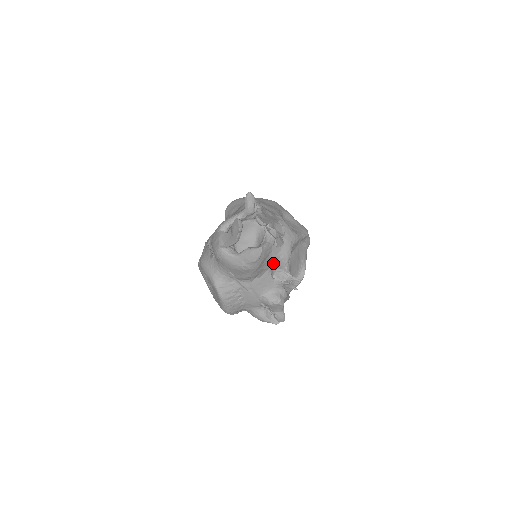
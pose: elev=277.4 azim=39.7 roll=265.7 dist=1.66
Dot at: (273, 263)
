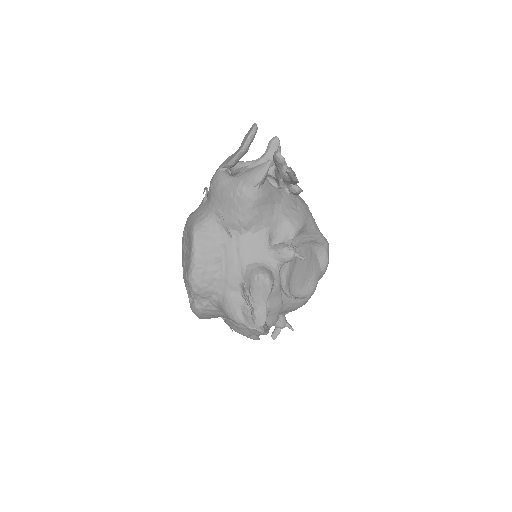
Dot at: (276, 224)
